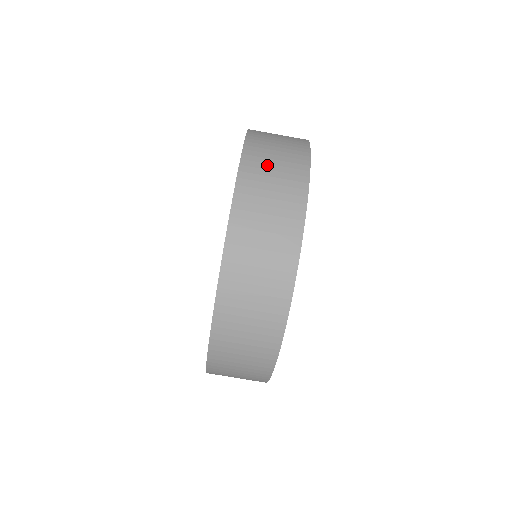
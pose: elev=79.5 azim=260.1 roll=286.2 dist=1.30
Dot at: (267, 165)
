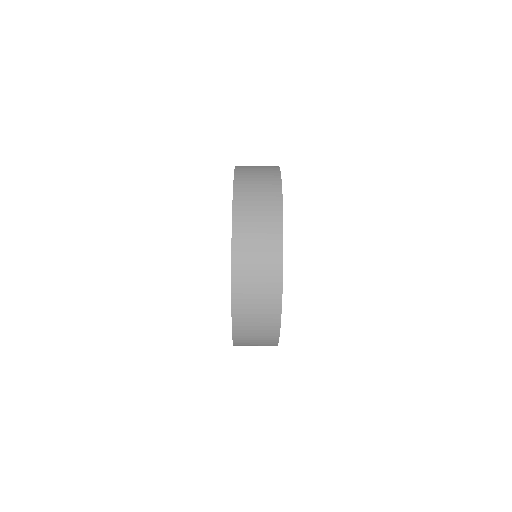
Dot at: (251, 253)
